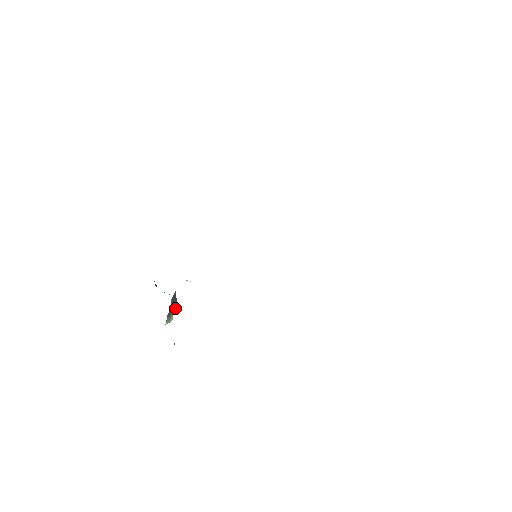
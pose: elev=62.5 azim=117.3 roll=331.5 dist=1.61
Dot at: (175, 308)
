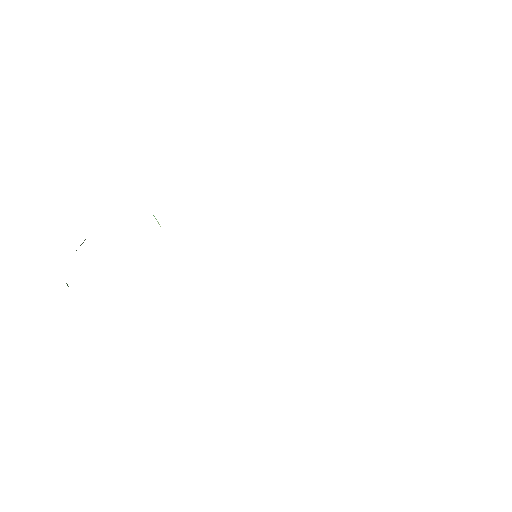
Dot at: occluded
